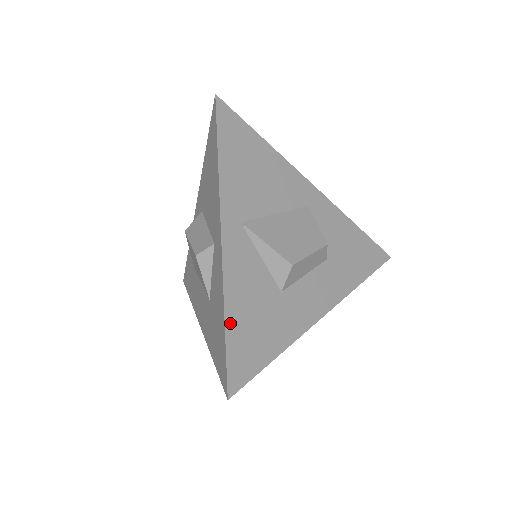
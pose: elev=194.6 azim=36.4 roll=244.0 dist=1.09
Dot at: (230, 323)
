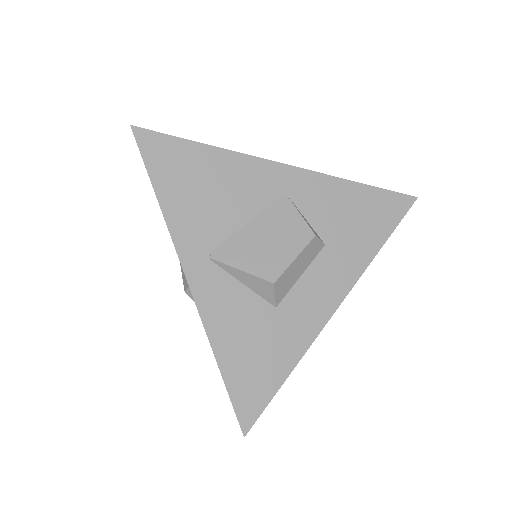
Dot at: (225, 365)
